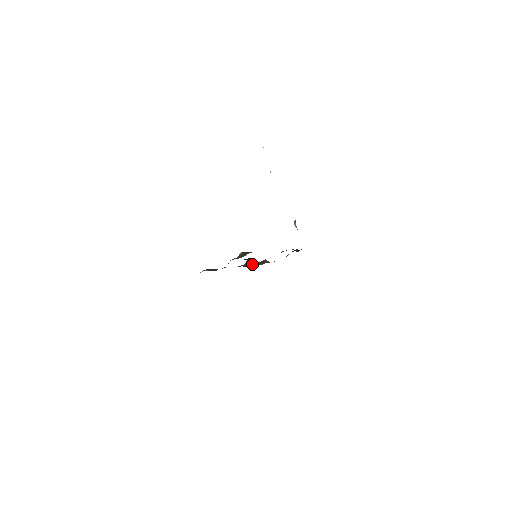
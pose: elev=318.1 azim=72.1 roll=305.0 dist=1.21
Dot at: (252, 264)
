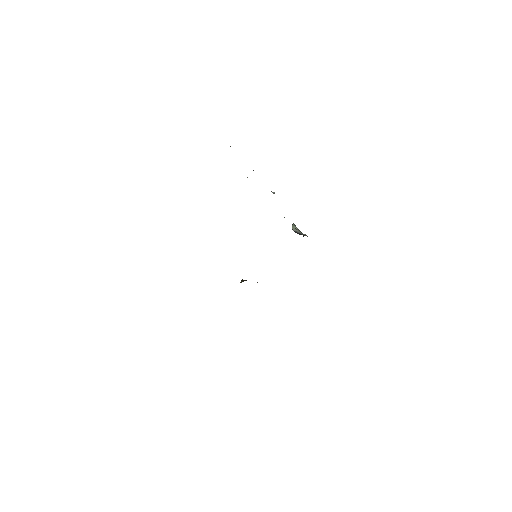
Dot at: occluded
